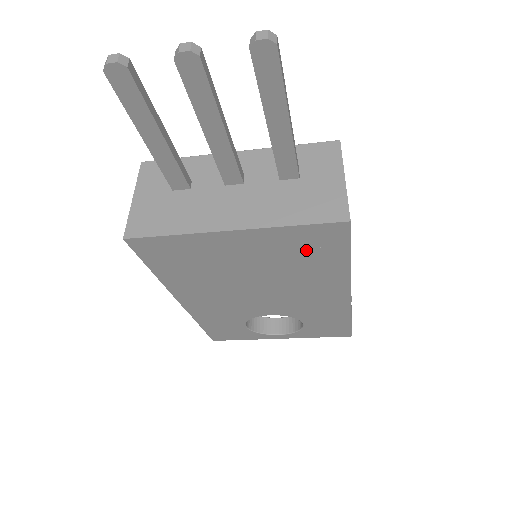
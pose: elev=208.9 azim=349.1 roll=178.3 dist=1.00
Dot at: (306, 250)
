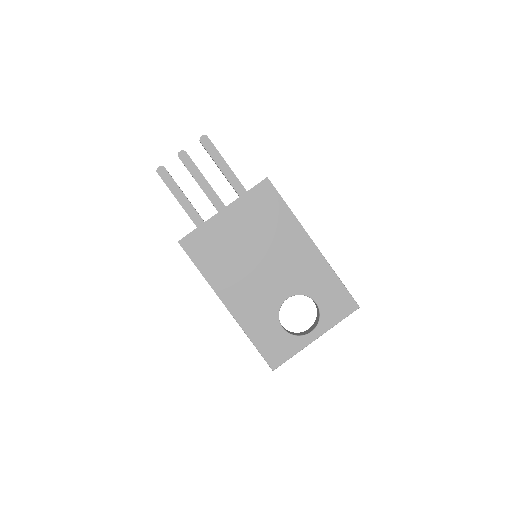
Dot at: (263, 209)
